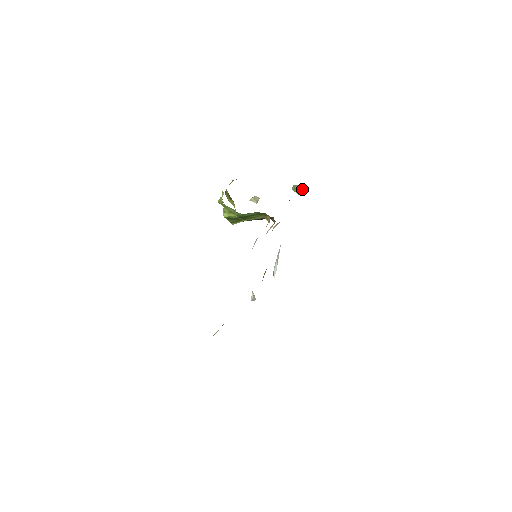
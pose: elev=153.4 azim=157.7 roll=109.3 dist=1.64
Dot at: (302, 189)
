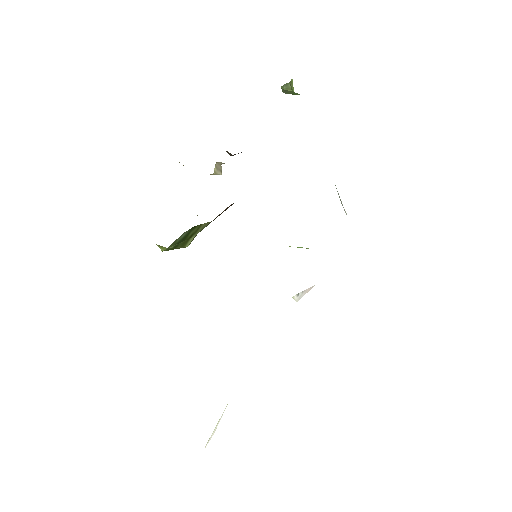
Dot at: (292, 87)
